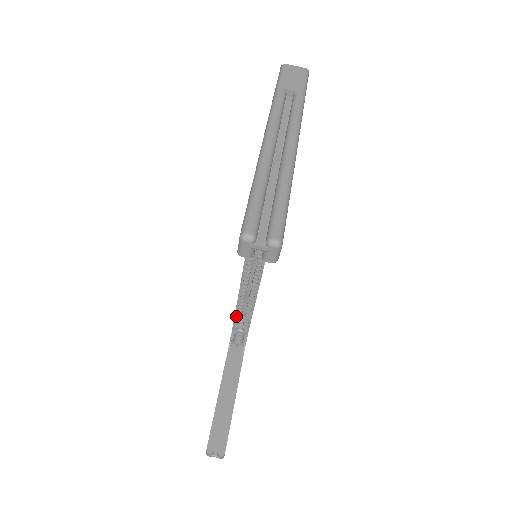
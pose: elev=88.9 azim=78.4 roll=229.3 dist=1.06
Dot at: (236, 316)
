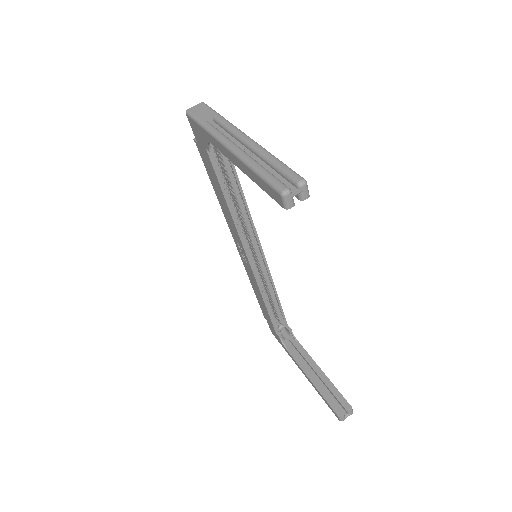
Dot at: (271, 318)
